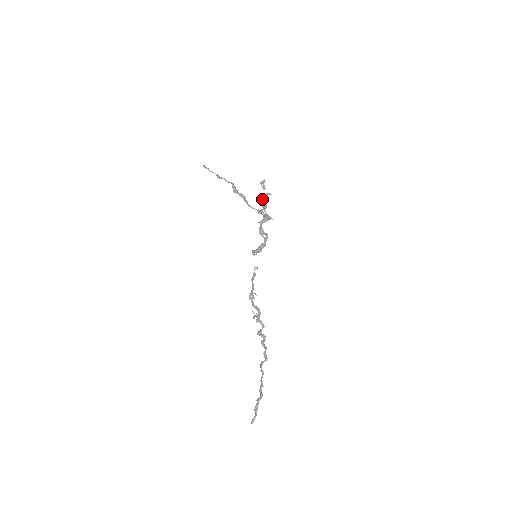
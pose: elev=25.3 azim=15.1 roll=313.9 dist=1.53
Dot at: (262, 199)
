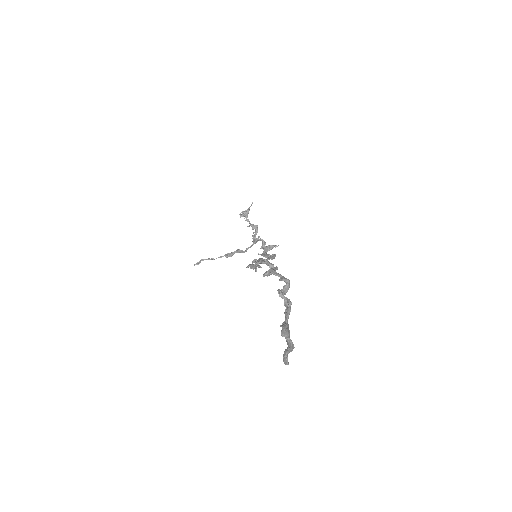
Dot at: (246, 217)
